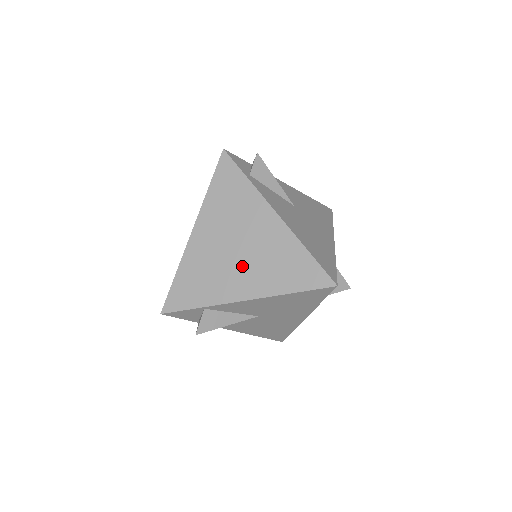
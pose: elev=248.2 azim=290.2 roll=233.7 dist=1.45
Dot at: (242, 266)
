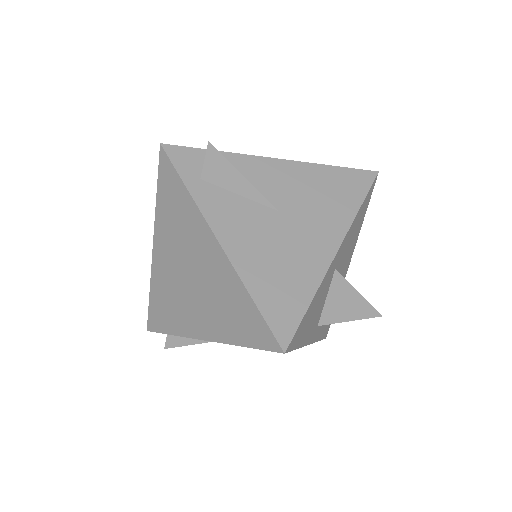
Dot at: occluded
